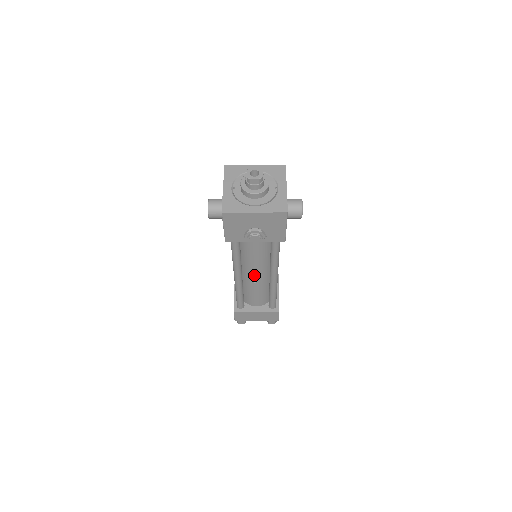
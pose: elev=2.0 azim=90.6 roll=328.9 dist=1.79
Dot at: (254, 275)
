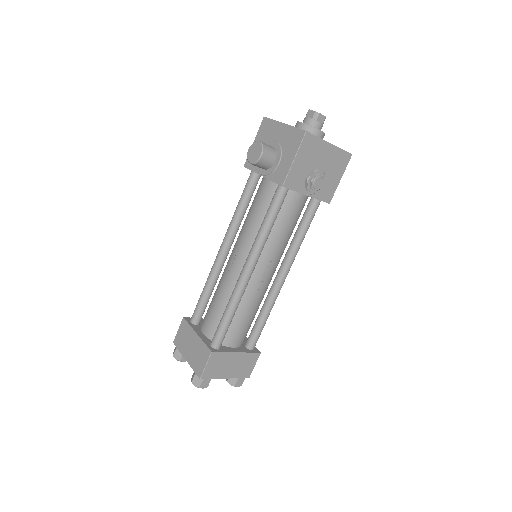
Dot at: (264, 273)
